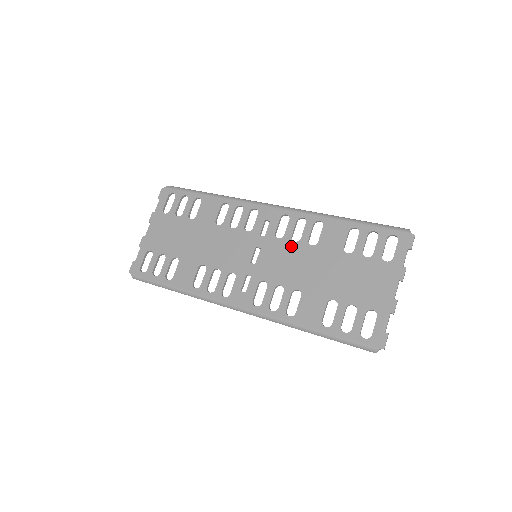
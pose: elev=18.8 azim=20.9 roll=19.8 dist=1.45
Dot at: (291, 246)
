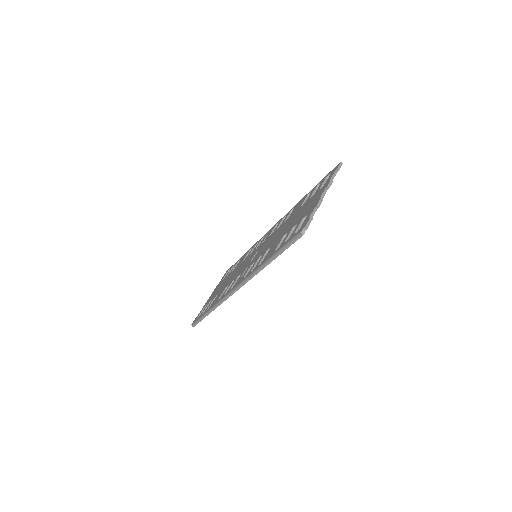
Dot at: (274, 233)
